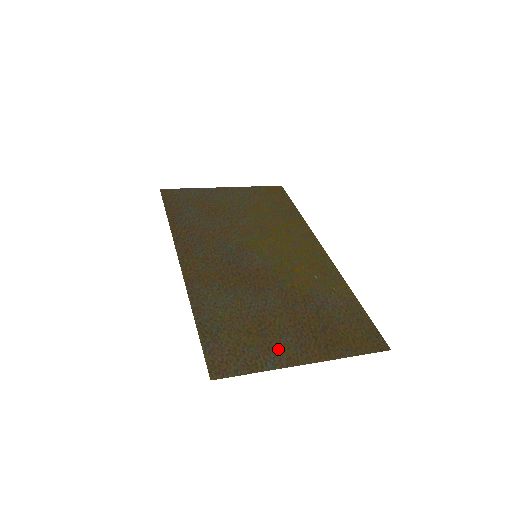
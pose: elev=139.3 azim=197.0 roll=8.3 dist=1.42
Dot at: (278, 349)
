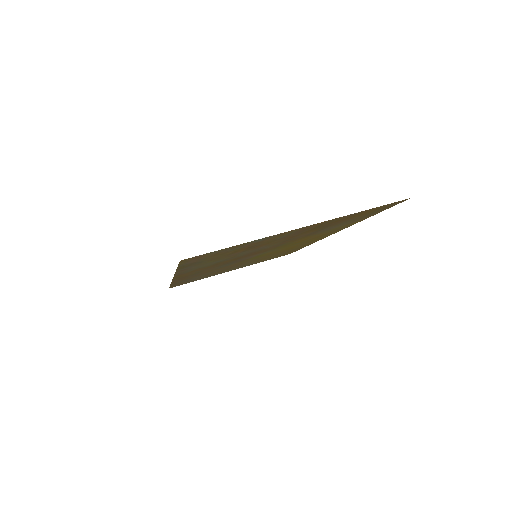
Dot at: (269, 239)
